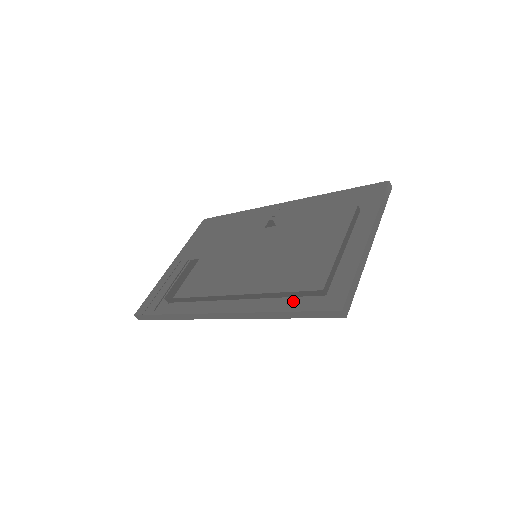
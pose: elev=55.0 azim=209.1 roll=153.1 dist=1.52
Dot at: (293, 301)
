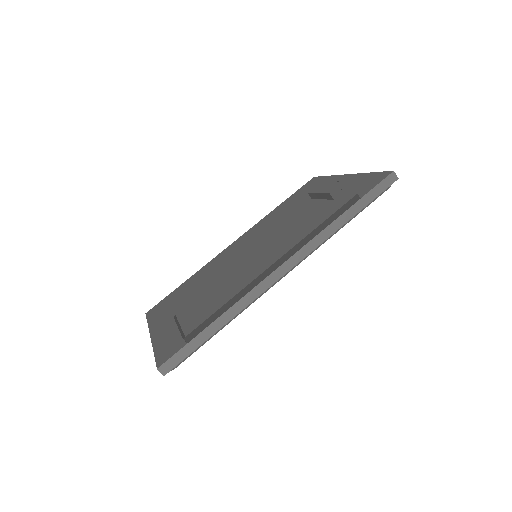
Dot at: (346, 205)
